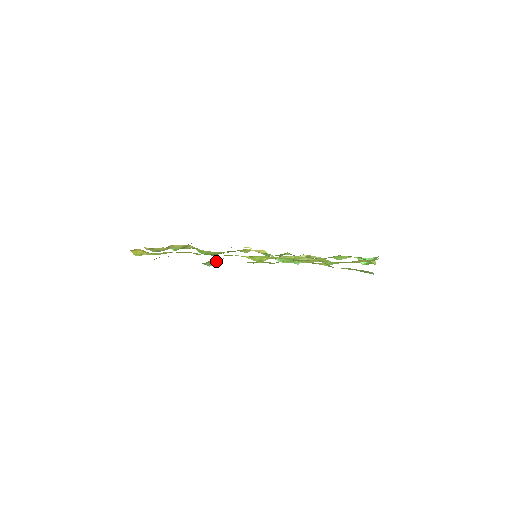
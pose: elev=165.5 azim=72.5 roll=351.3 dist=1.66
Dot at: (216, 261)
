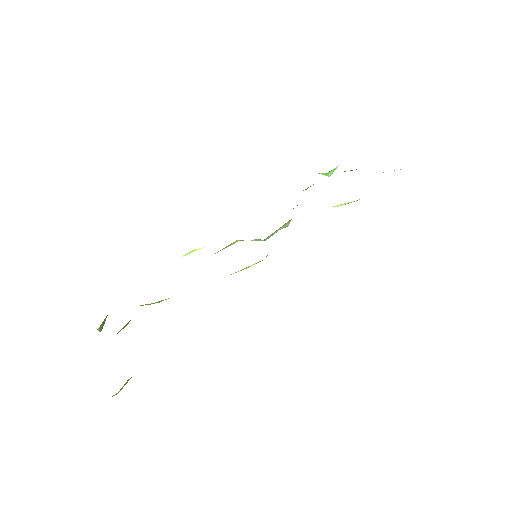
Dot at: occluded
